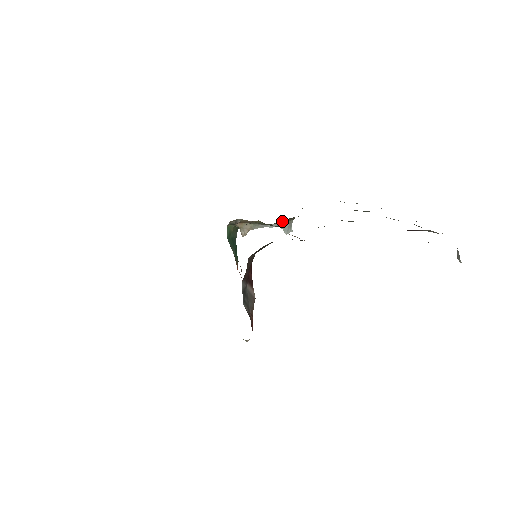
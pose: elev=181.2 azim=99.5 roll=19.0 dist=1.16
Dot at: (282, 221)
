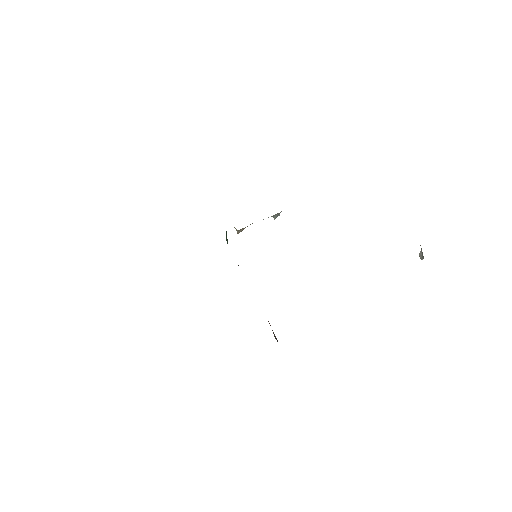
Dot at: occluded
